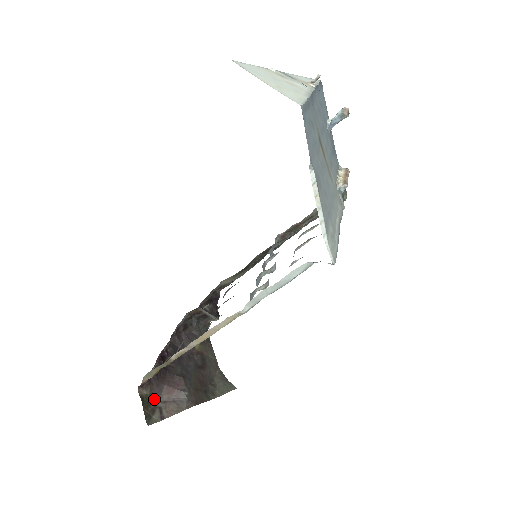
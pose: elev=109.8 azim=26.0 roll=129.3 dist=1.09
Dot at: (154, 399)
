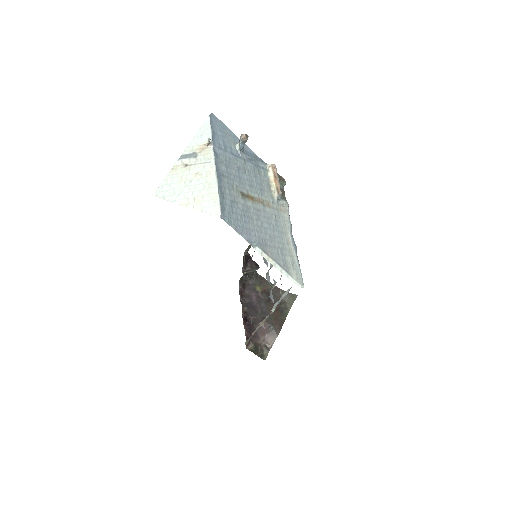
Dot at: (258, 344)
